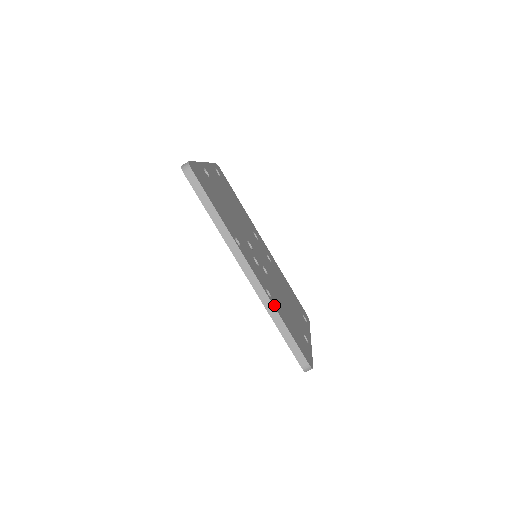
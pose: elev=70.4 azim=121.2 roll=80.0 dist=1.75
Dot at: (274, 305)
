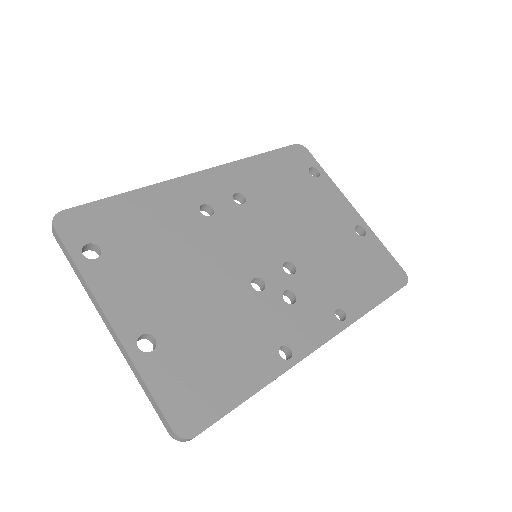
Dot at: (355, 316)
